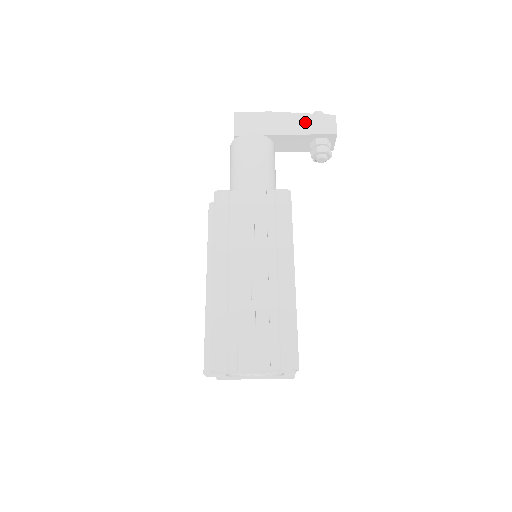
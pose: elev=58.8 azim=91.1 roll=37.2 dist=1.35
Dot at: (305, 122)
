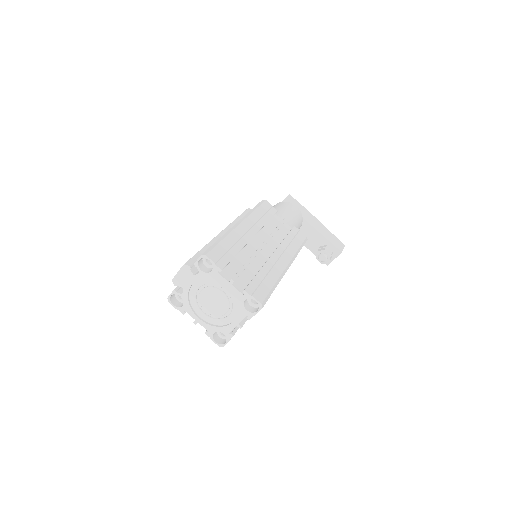
Dot at: (326, 232)
